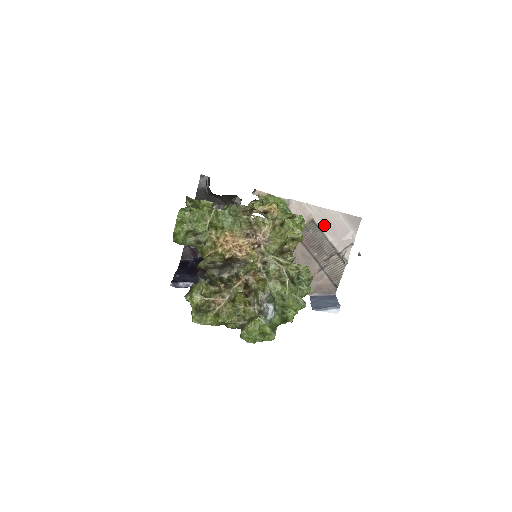
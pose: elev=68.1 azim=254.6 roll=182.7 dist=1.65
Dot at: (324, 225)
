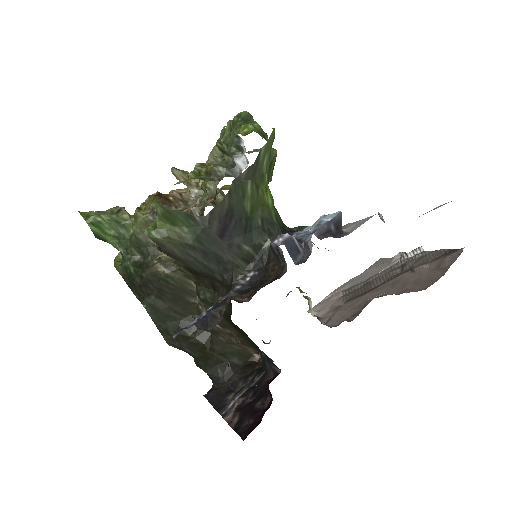
Dot at: (358, 282)
